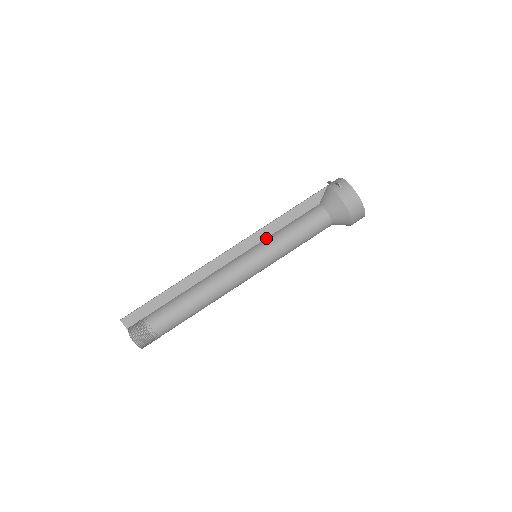
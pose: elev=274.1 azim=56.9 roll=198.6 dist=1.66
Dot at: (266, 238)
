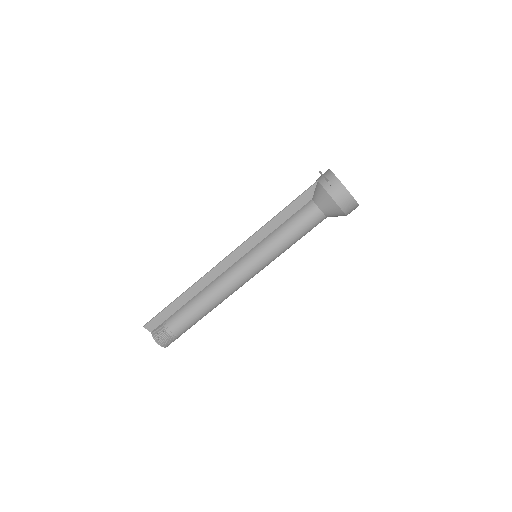
Dot at: (263, 239)
